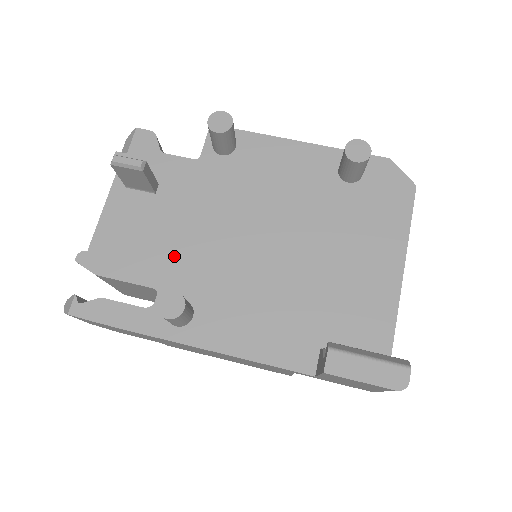
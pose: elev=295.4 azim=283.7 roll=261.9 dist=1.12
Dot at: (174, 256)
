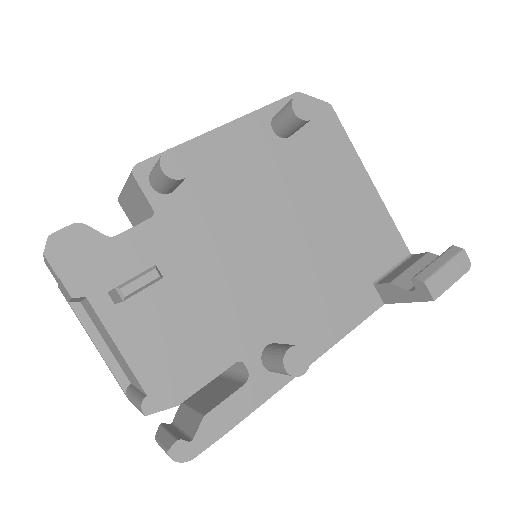
Dot at: (225, 321)
